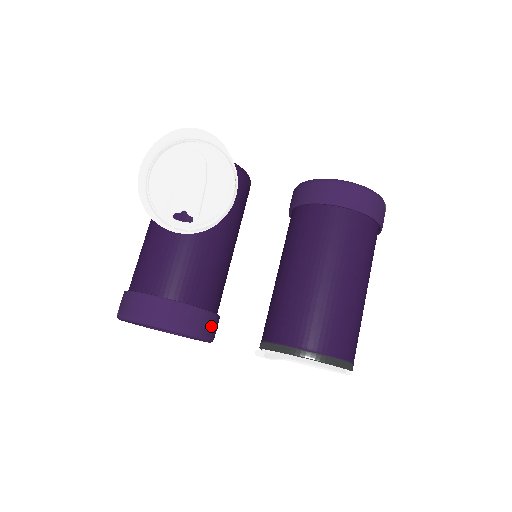
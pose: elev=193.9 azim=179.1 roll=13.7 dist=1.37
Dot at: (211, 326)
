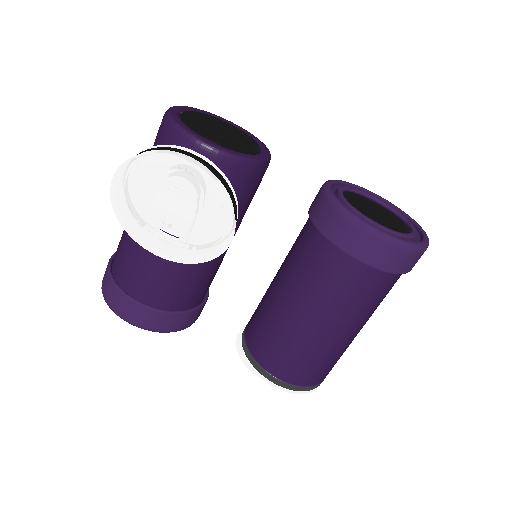
Dot at: (195, 317)
